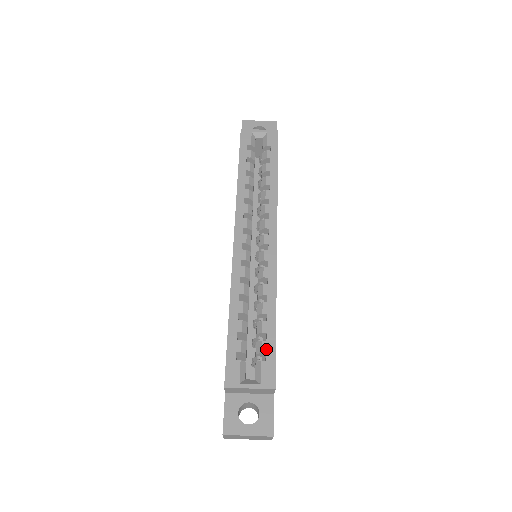
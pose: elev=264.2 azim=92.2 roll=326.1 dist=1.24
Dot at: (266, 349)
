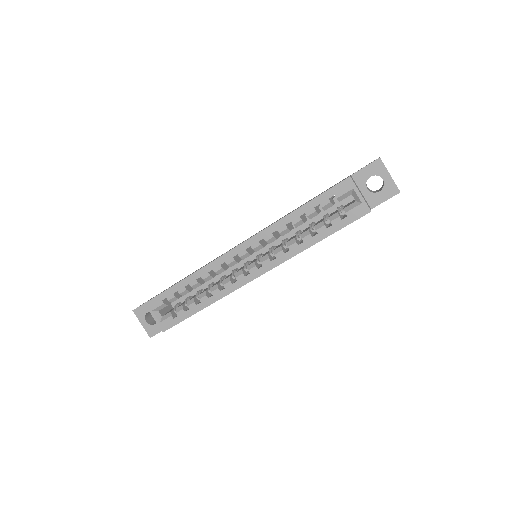
Dot at: (180, 315)
